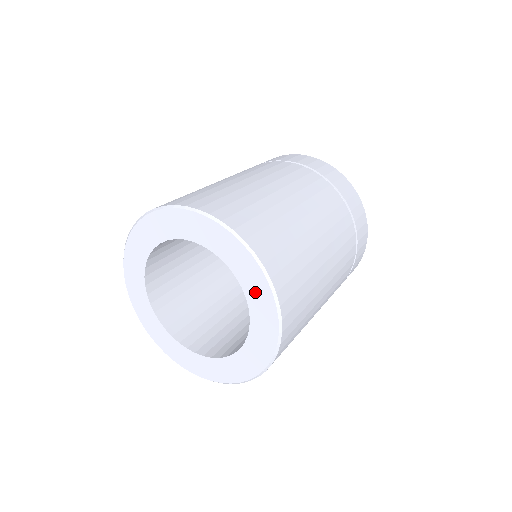
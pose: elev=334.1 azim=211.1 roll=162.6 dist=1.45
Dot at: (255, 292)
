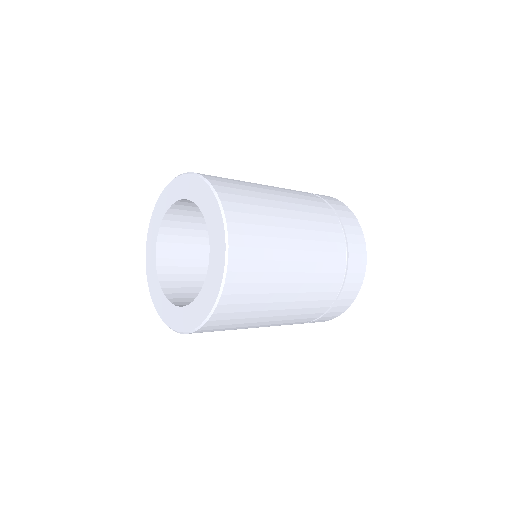
Dot at: (215, 264)
